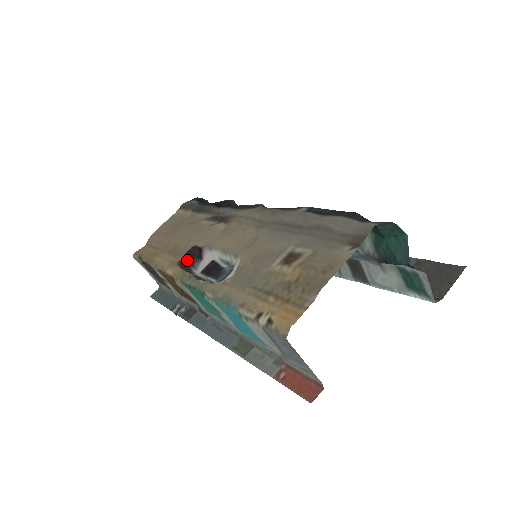
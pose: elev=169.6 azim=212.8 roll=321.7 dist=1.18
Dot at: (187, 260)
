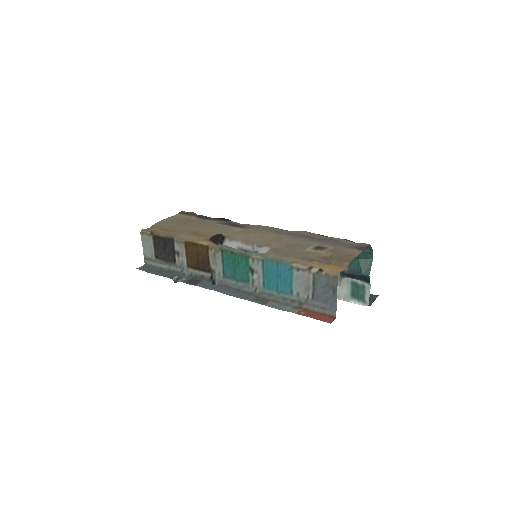
Dot at: (214, 241)
